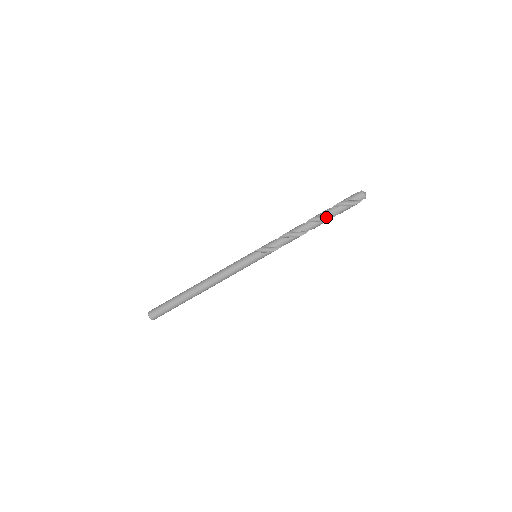
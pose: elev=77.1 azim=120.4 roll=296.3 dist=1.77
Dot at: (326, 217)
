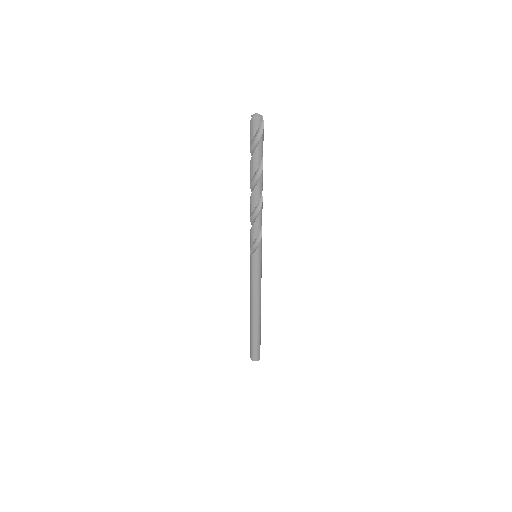
Dot at: (257, 172)
